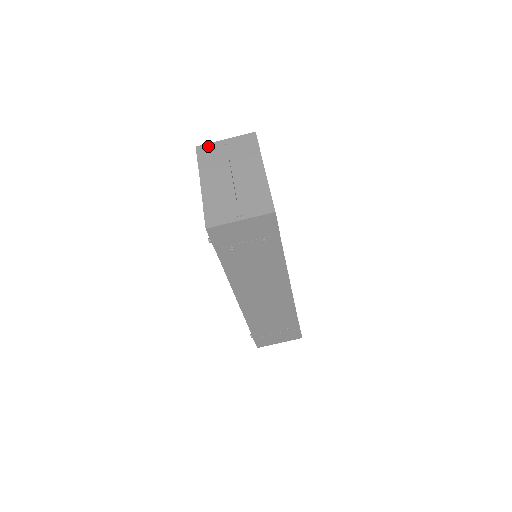
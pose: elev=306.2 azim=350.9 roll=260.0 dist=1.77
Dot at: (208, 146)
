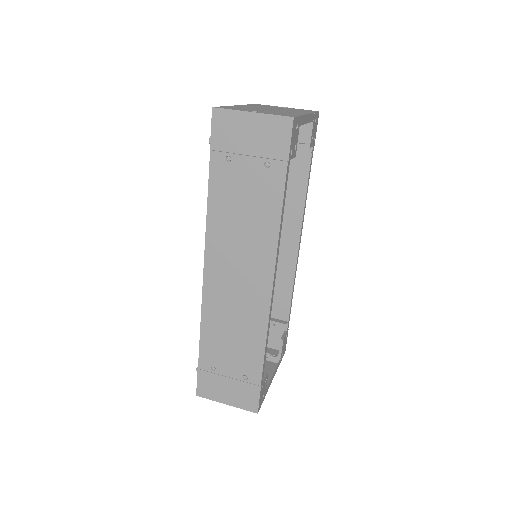
Dot at: (267, 105)
